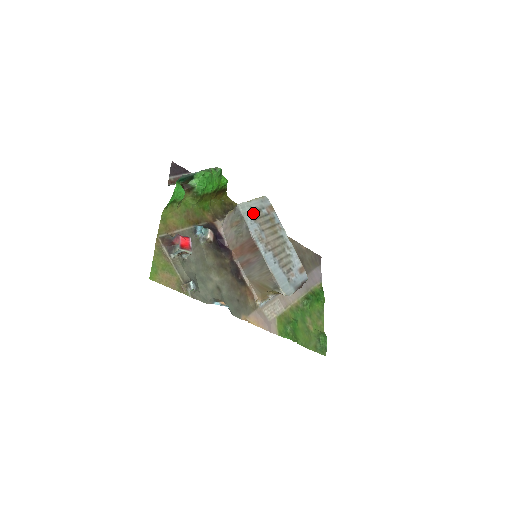
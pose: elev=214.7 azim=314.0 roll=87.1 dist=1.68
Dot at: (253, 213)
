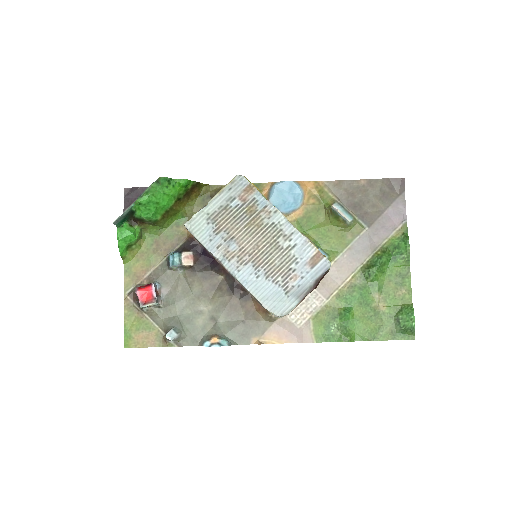
Dot at: (213, 221)
